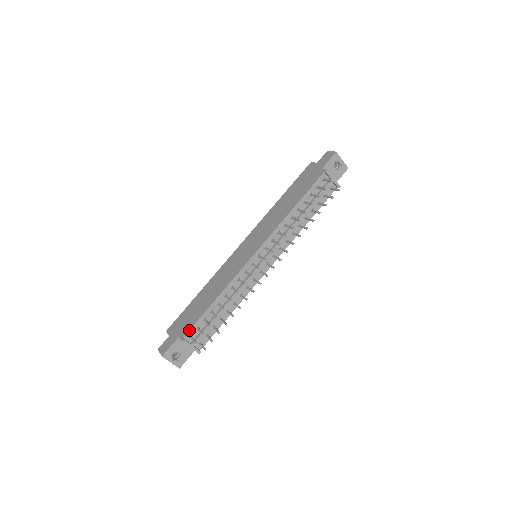
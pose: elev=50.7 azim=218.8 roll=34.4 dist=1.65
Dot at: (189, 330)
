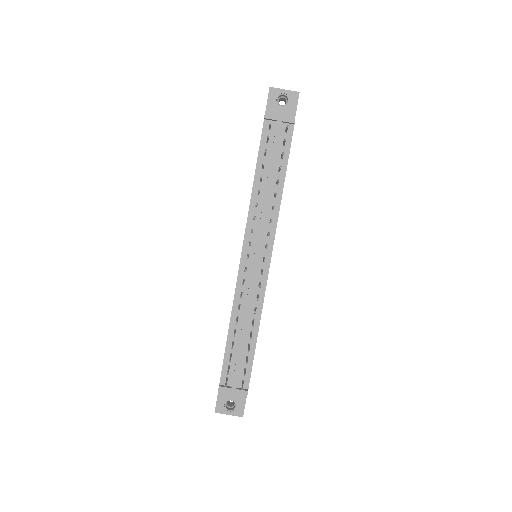
Dot at: (221, 374)
